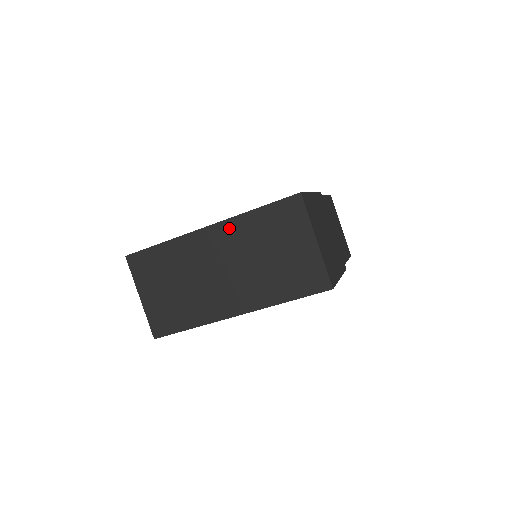
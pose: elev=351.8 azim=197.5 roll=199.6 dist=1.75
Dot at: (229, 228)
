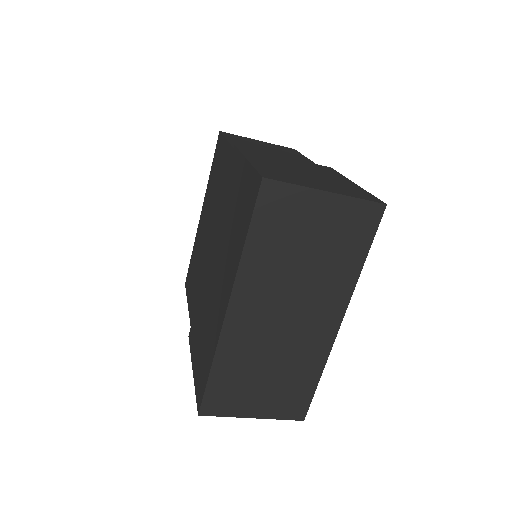
Dot at: (246, 285)
